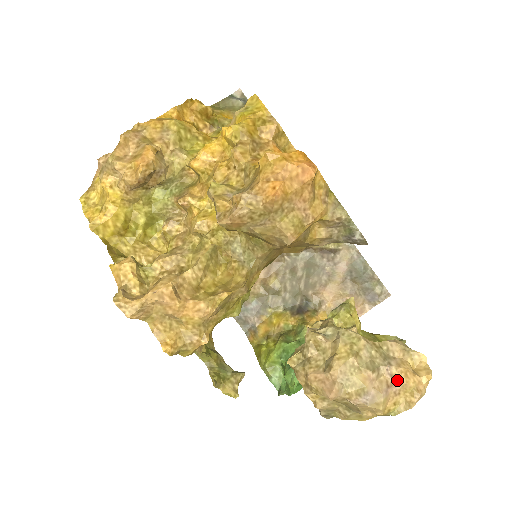
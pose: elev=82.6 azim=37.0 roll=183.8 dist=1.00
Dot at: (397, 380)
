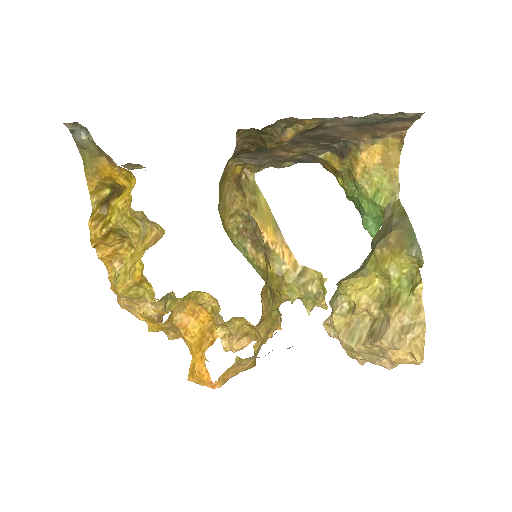
Dot at: (395, 363)
